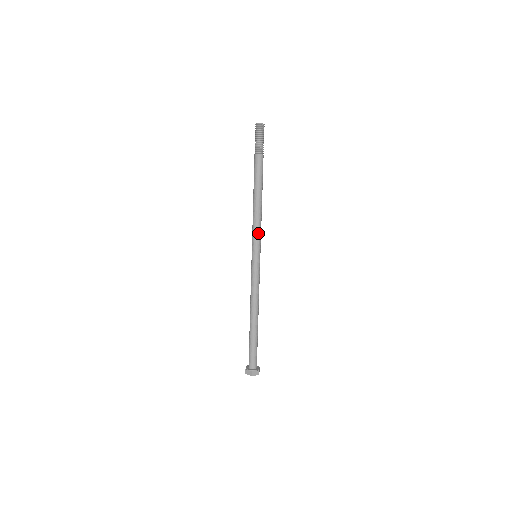
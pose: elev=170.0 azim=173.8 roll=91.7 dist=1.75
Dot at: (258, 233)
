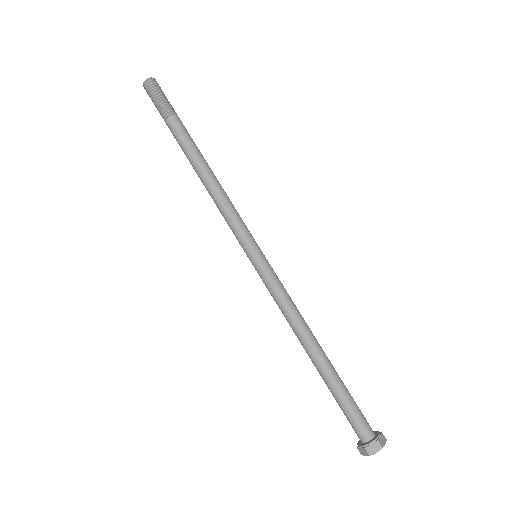
Dot at: (239, 218)
